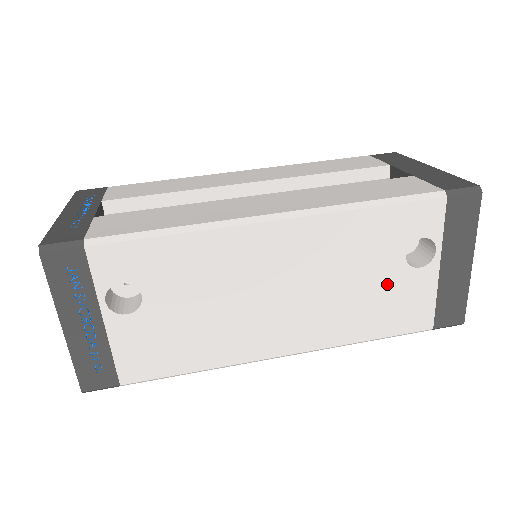
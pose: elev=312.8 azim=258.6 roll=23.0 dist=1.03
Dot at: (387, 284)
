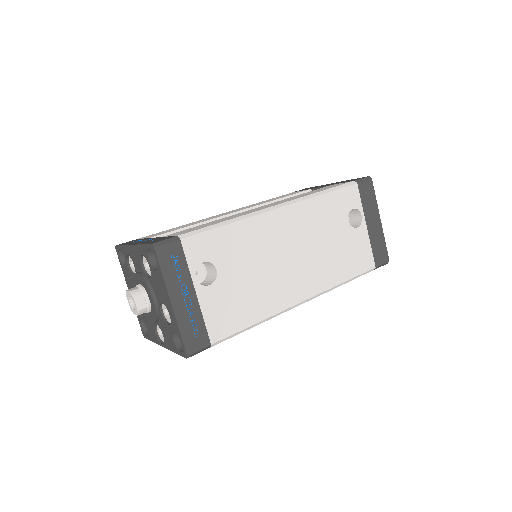
Dot at: (344, 241)
